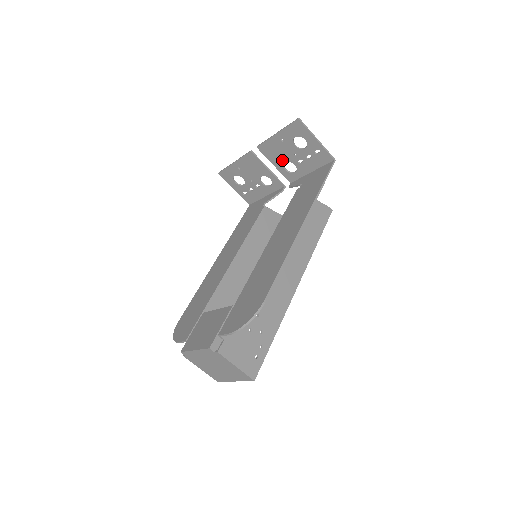
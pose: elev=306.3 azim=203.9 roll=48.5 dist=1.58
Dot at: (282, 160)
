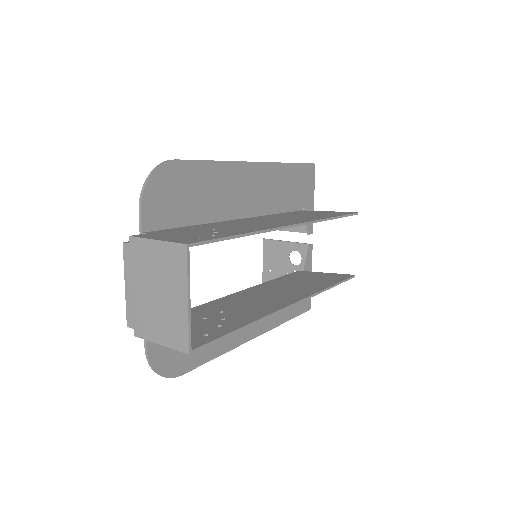
Dot at: occluded
